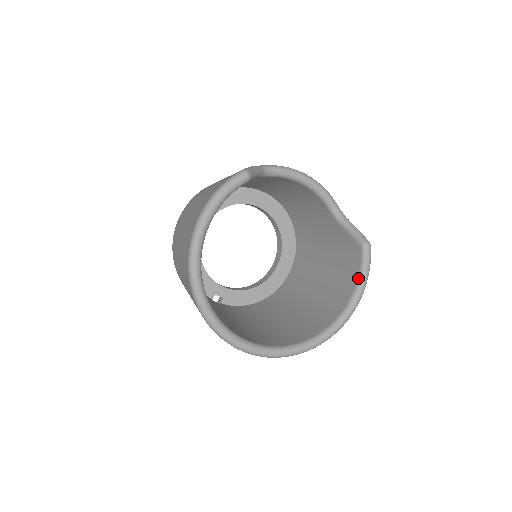
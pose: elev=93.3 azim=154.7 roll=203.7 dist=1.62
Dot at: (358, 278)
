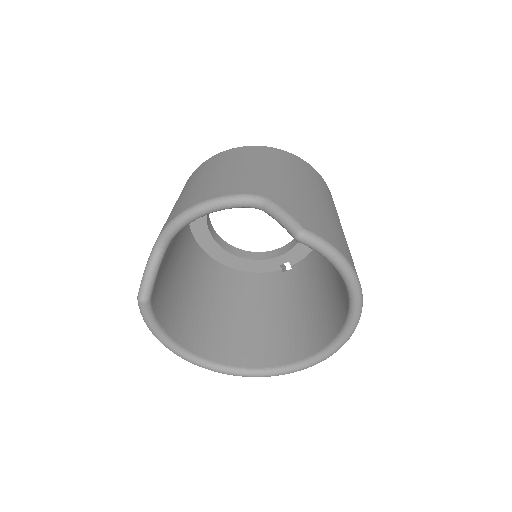
Dot at: occluded
